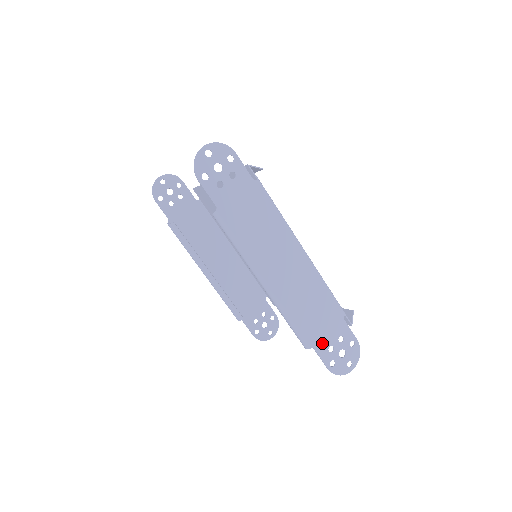
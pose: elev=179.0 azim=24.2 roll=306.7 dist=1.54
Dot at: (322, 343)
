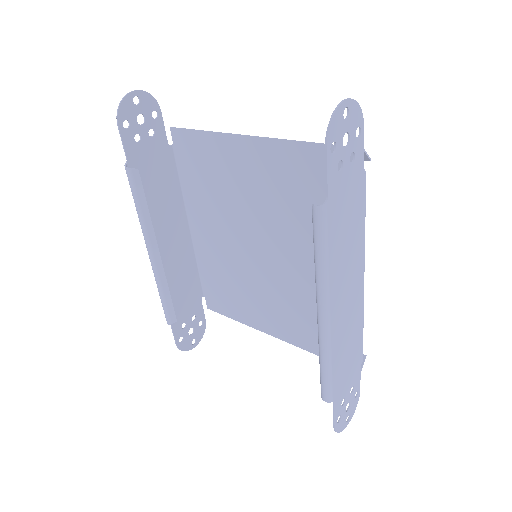
Dot at: (340, 395)
